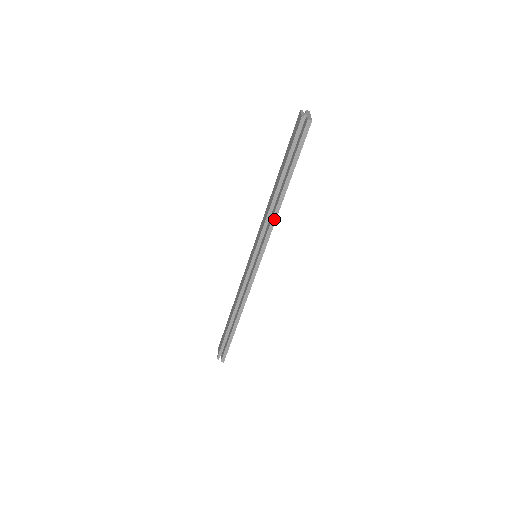
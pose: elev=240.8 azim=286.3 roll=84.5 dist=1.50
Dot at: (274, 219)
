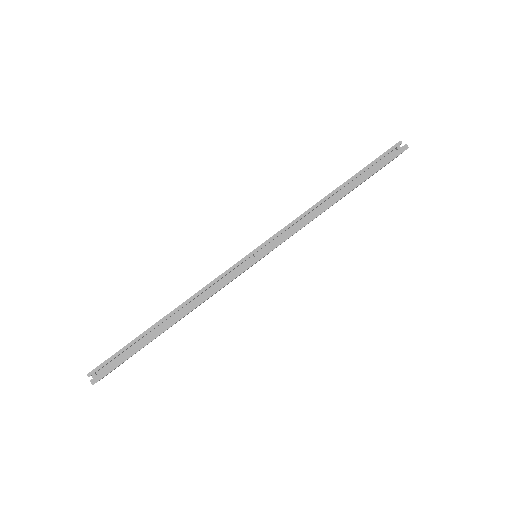
Dot at: (314, 216)
